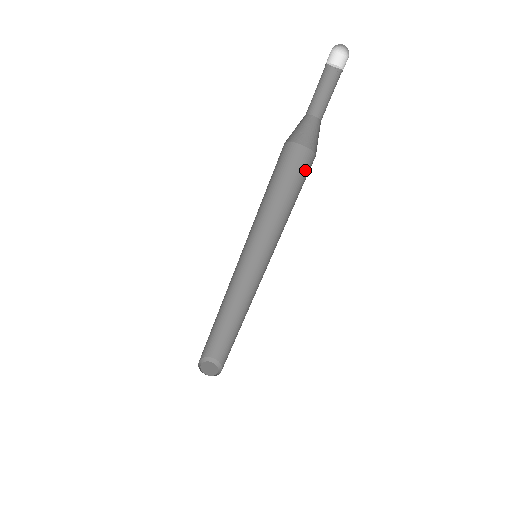
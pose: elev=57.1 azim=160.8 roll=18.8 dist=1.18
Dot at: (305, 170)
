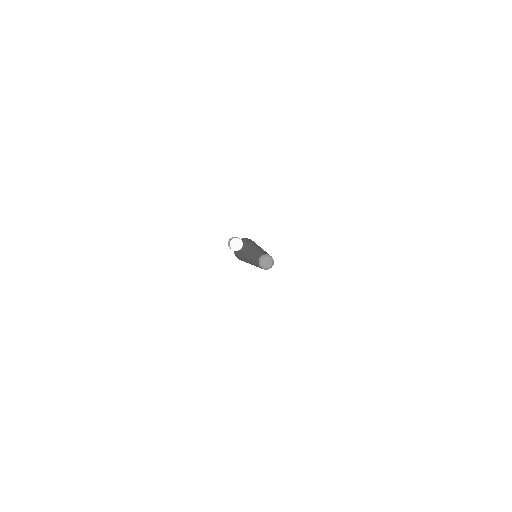
Dot at: occluded
